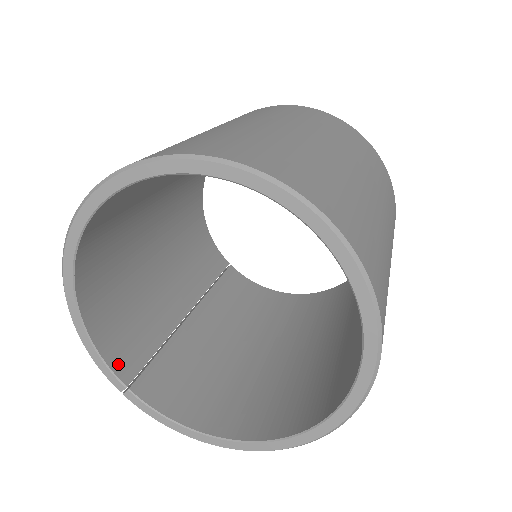
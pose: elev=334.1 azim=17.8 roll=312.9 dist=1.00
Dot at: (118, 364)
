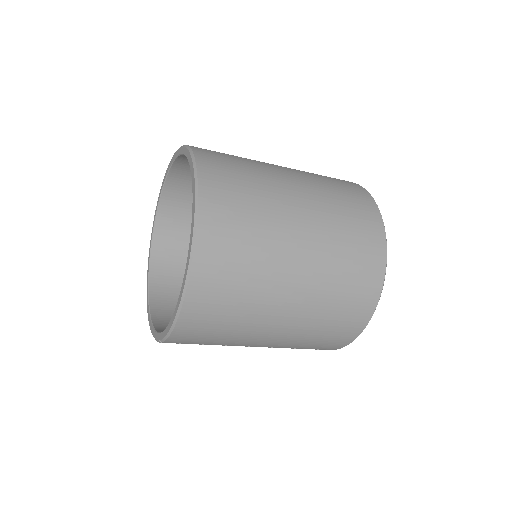
Dot at: occluded
